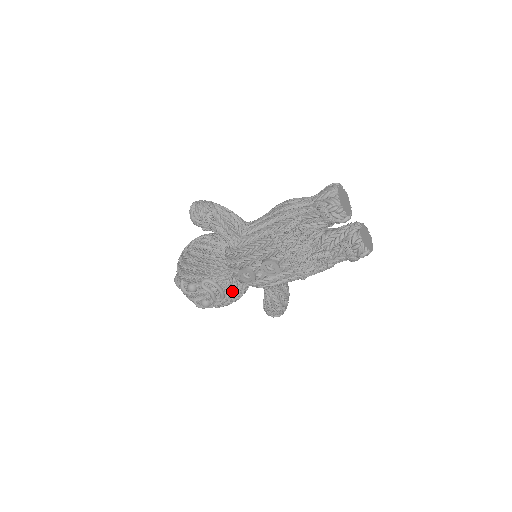
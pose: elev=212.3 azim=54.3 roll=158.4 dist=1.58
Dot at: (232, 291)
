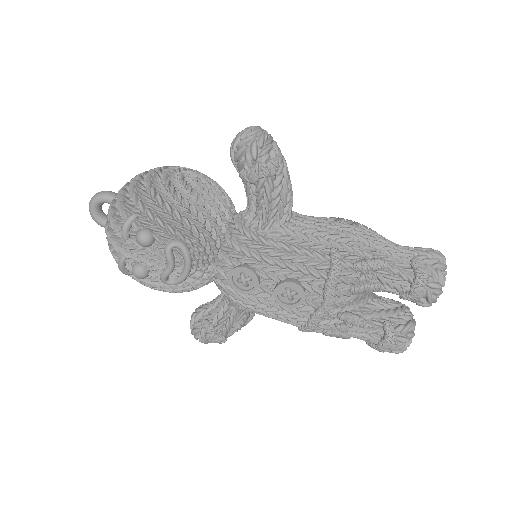
Dot at: (196, 281)
